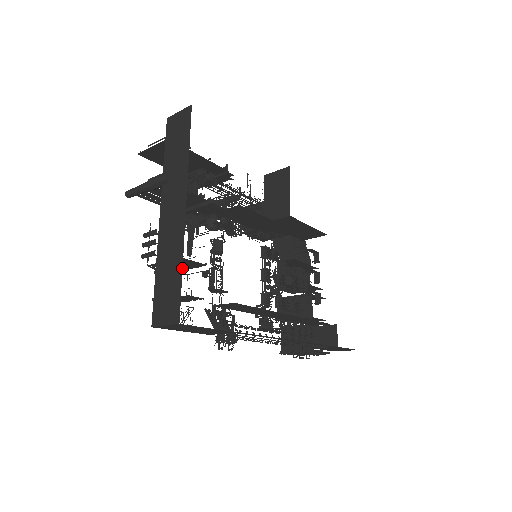
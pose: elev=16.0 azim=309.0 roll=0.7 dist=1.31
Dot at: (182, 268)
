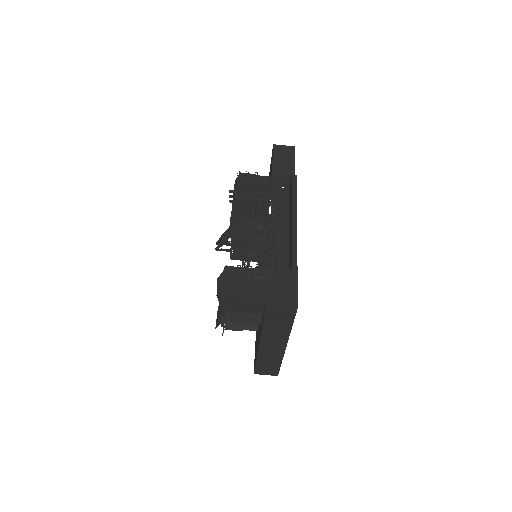
Dot at: occluded
